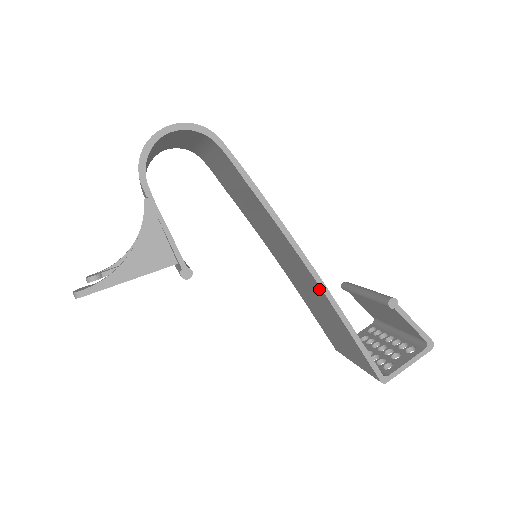
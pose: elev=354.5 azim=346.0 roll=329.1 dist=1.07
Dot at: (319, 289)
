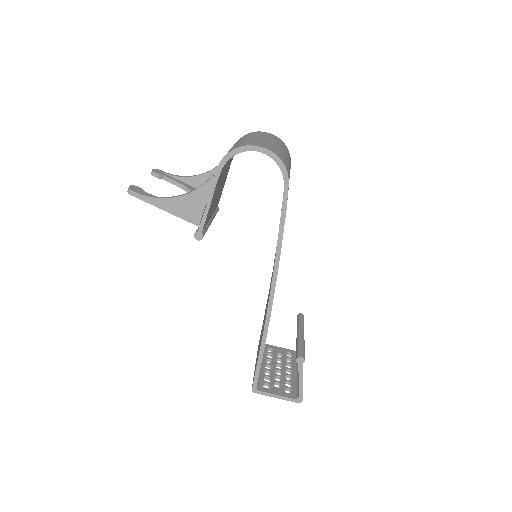
Dot at: (267, 313)
